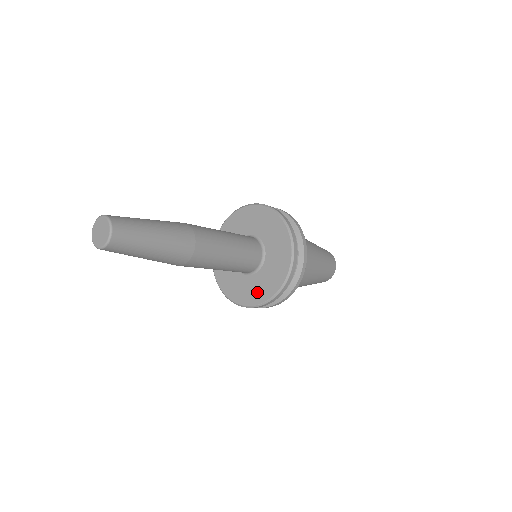
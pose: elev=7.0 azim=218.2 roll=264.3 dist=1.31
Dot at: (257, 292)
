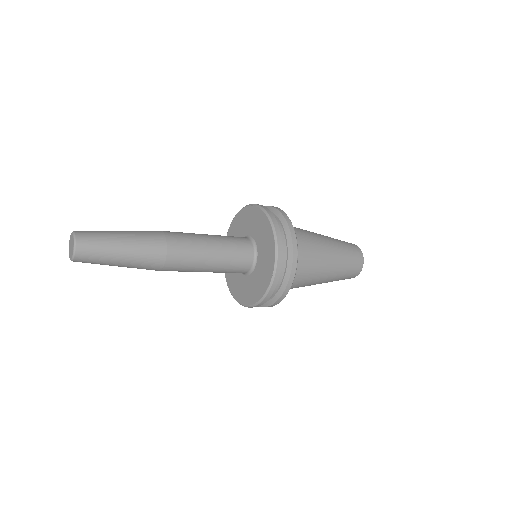
Dot at: (262, 280)
